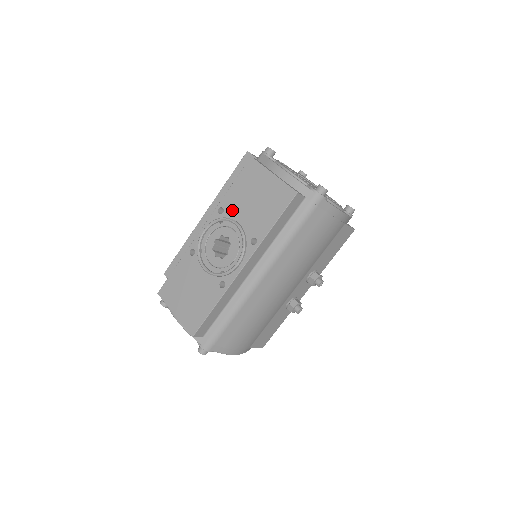
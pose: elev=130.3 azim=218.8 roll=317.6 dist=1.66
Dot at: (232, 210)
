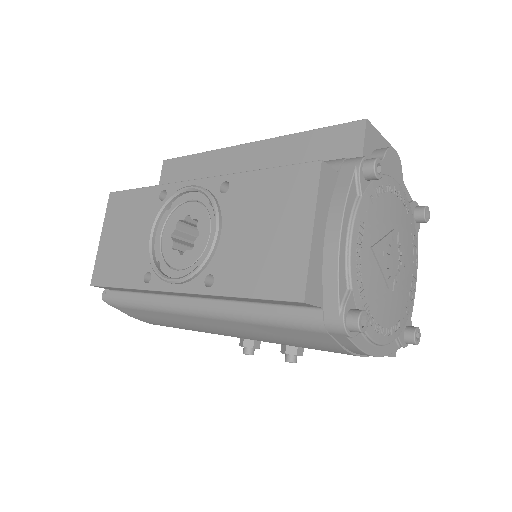
Dot at: (232, 205)
